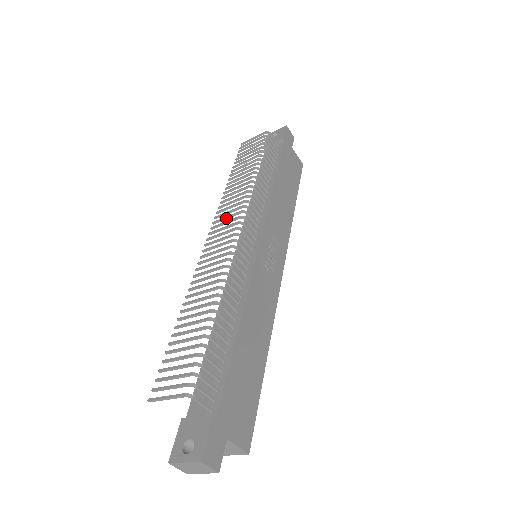
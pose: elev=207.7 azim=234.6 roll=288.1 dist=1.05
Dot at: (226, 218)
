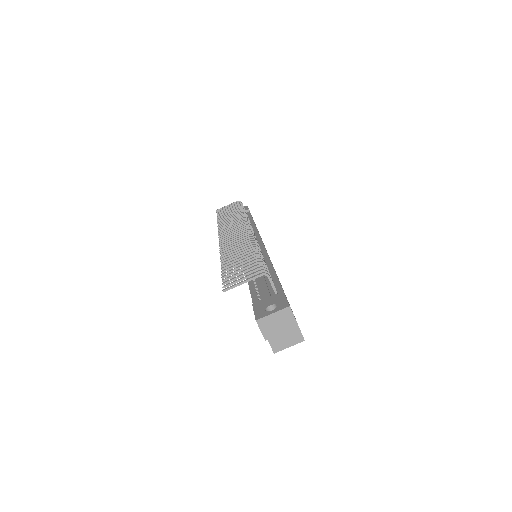
Dot at: (231, 228)
